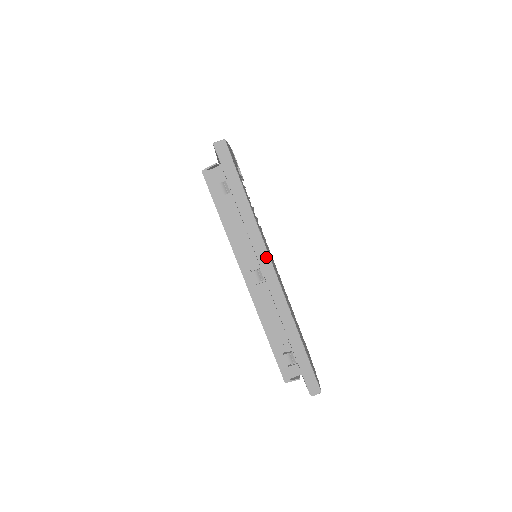
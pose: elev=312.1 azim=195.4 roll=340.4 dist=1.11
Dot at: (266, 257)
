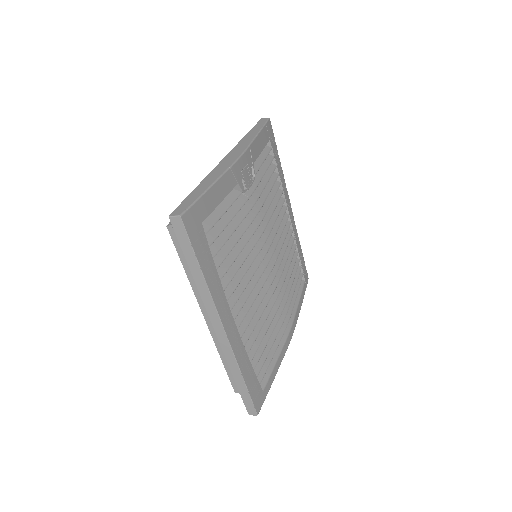
Dot at: (217, 318)
